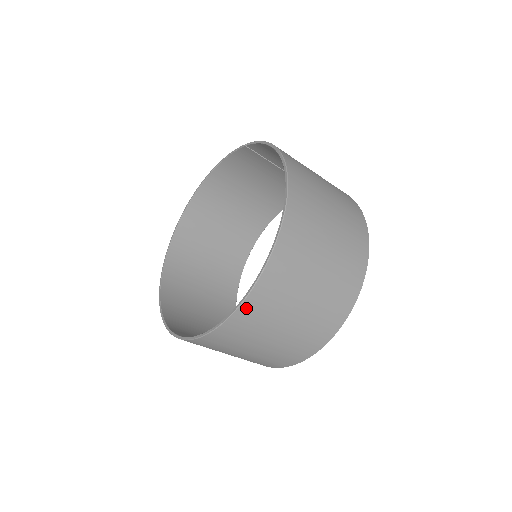
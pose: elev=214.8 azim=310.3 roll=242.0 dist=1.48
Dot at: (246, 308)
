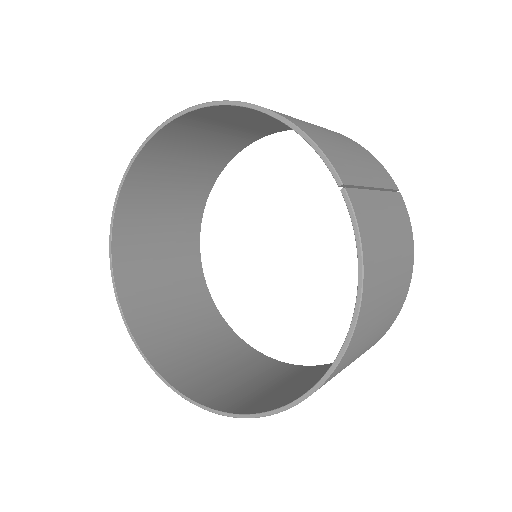
Dot at: (199, 401)
